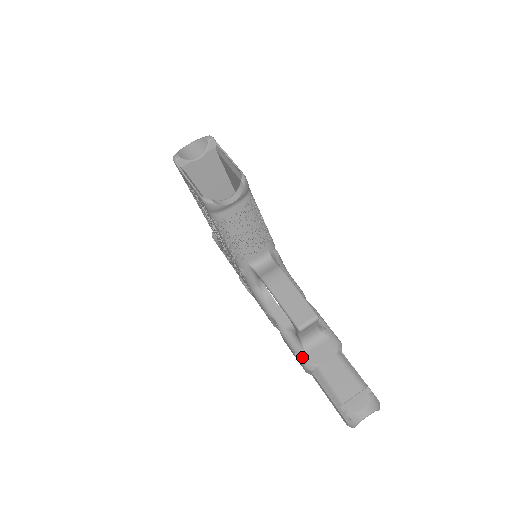
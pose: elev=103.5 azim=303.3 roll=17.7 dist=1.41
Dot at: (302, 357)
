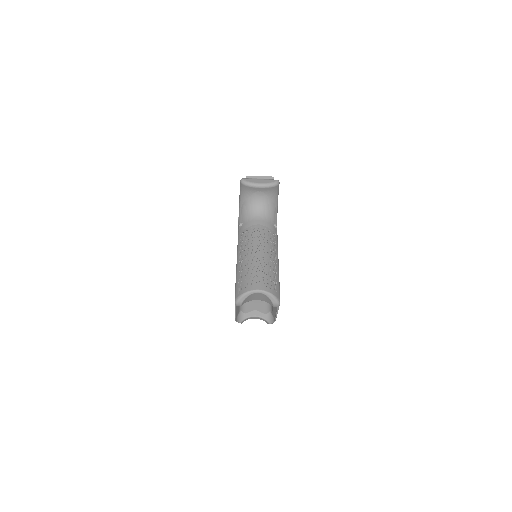
Dot at: occluded
